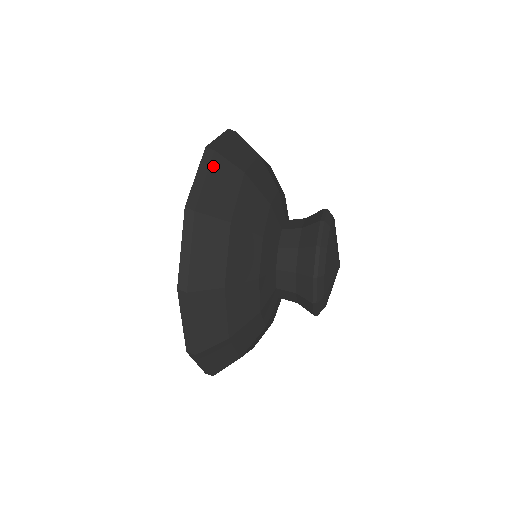
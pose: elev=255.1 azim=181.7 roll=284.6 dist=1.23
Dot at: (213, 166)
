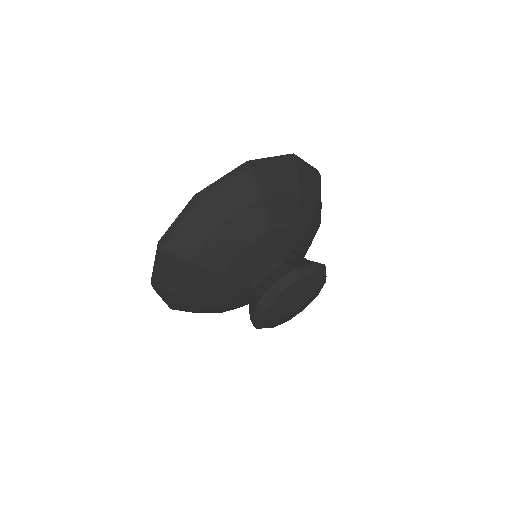
Dot at: (286, 164)
